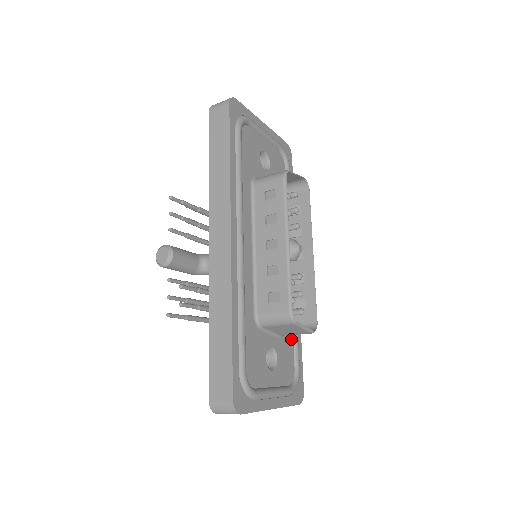
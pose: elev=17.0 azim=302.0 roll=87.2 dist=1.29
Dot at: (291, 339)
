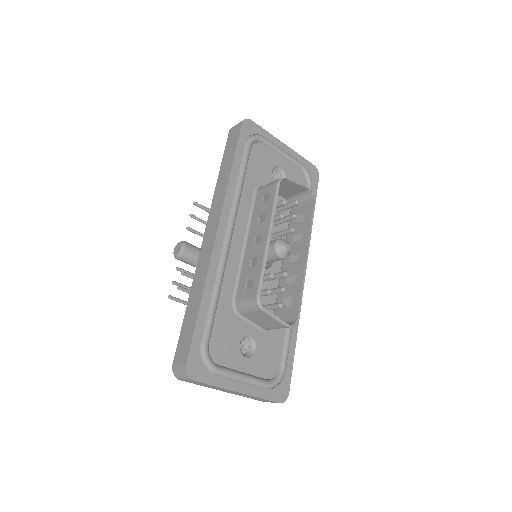
Dot at: (281, 338)
